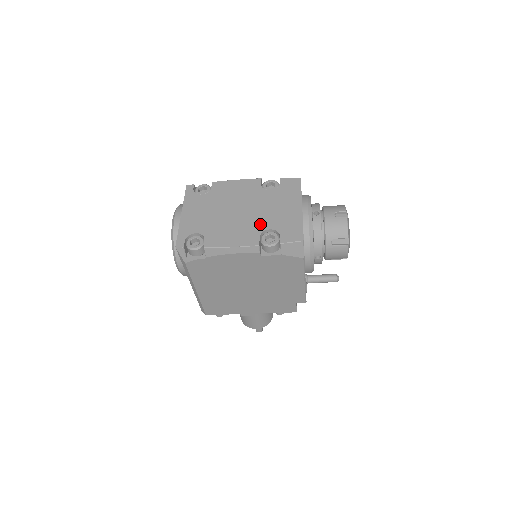
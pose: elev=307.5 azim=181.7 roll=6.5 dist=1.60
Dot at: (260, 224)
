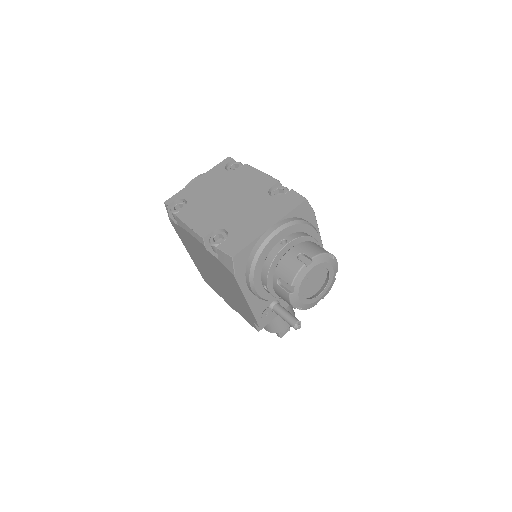
Dot at: (226, 221)
